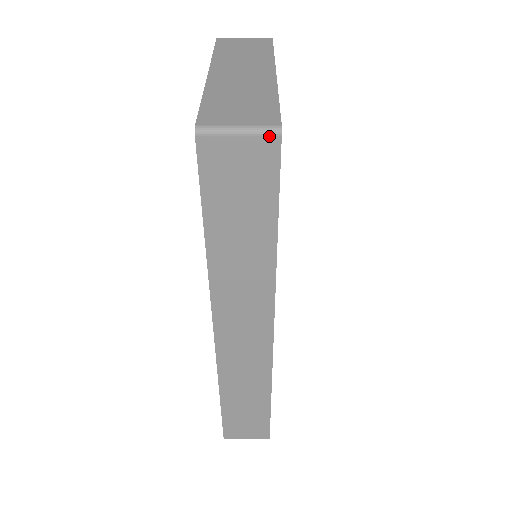
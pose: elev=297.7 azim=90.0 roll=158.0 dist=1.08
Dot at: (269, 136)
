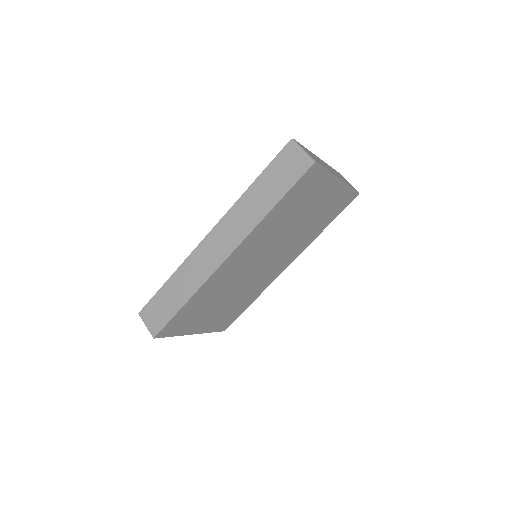
Dot at: (310, 161)
